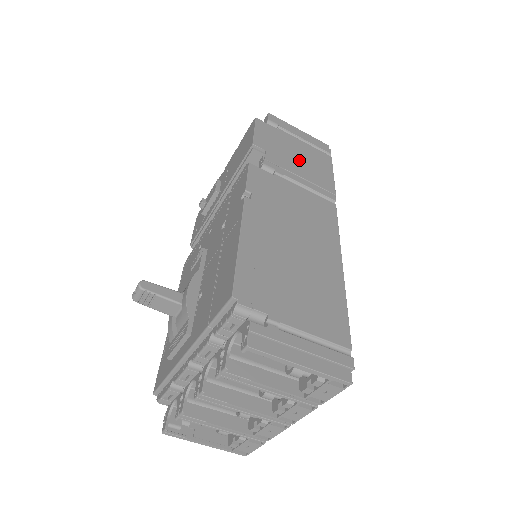
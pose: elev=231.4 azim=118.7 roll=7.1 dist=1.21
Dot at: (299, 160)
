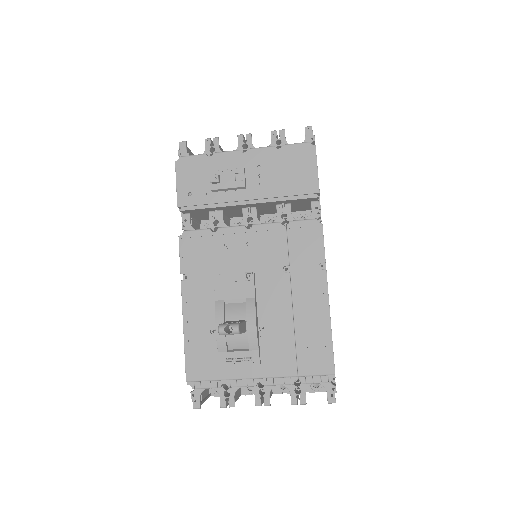
Dot at: occluded
